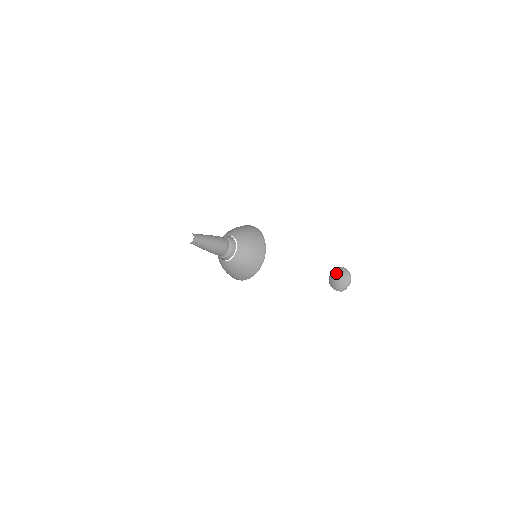
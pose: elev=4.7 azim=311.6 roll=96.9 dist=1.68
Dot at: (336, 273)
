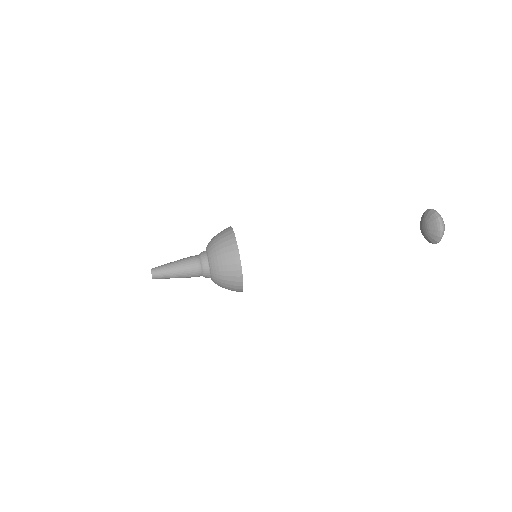
Dot at: (422, 220)
